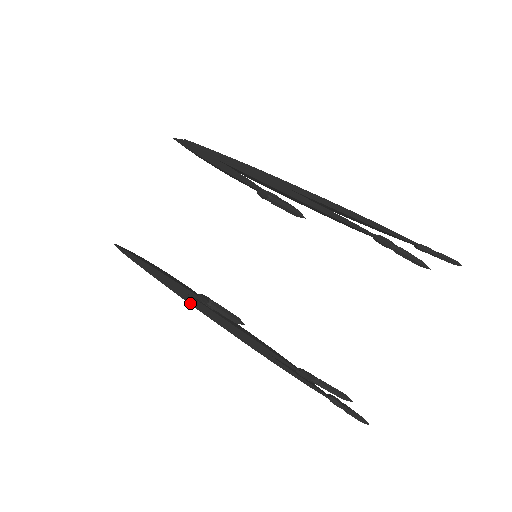
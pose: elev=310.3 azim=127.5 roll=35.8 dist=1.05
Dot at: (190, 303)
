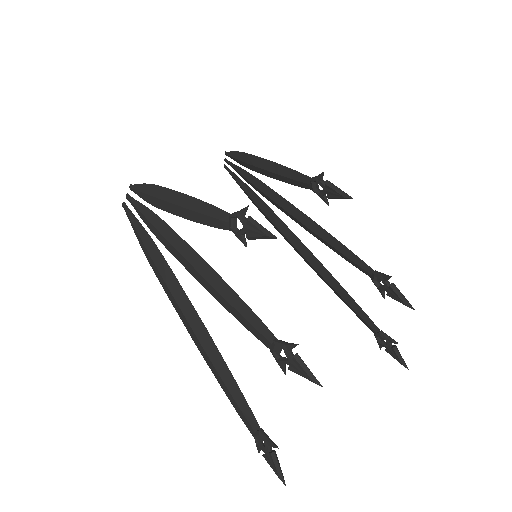
Dot at: (163, 274)
